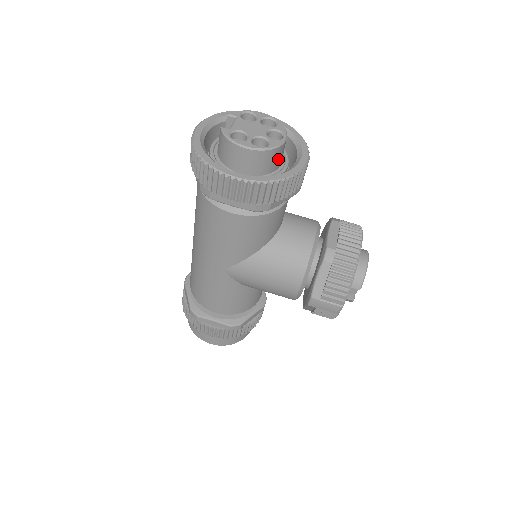
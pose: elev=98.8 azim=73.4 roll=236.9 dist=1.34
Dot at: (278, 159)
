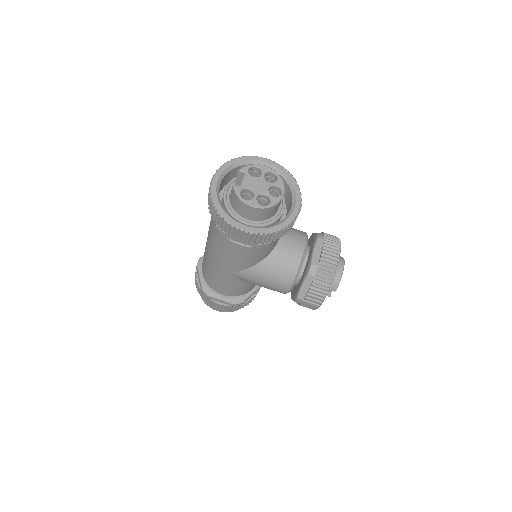
Dot at: (277, 208)
